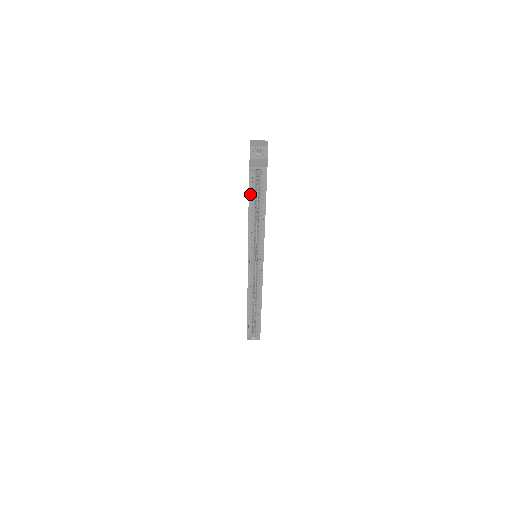
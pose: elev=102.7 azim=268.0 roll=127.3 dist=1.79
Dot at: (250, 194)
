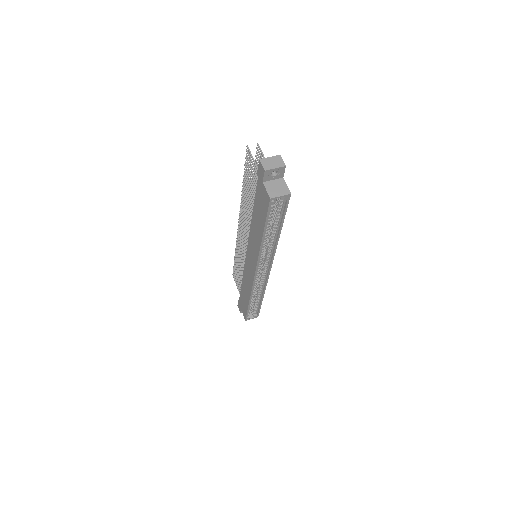
Dot at: (267, 220)
